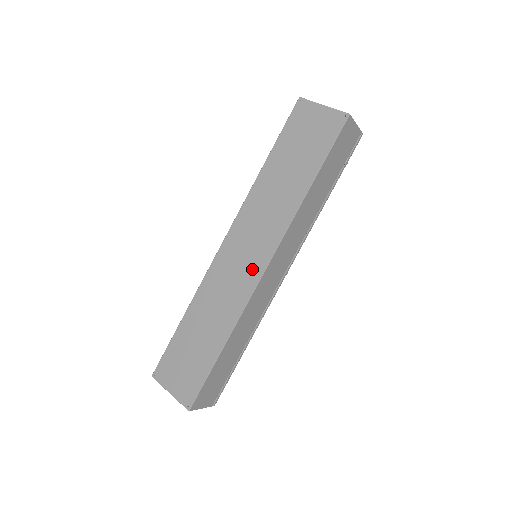
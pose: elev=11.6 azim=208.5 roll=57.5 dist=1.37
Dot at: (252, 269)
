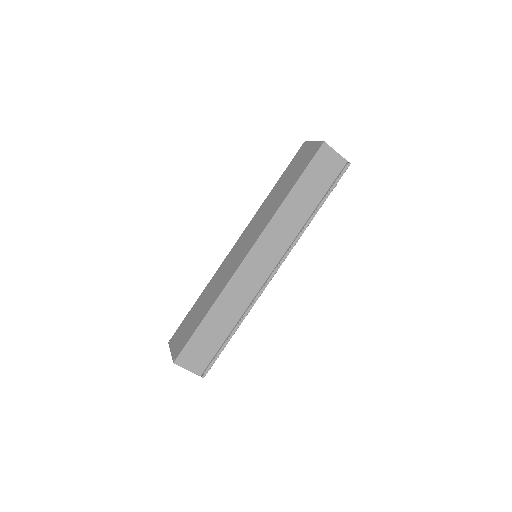
Dot at: (241, 257)
